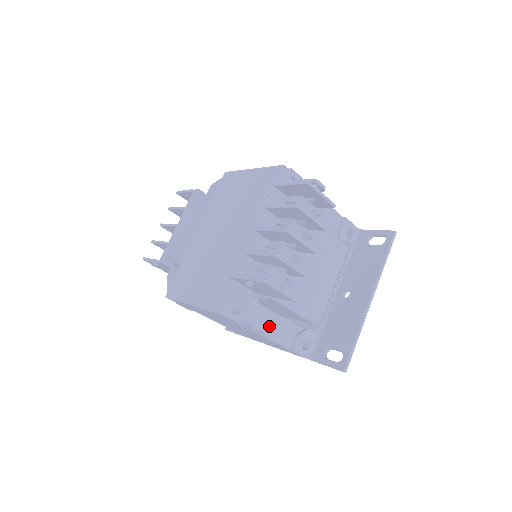
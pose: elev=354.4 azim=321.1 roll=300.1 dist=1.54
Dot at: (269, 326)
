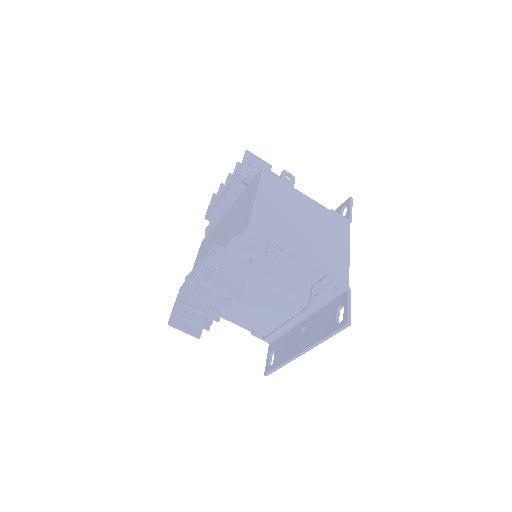
Dot at: occluded
